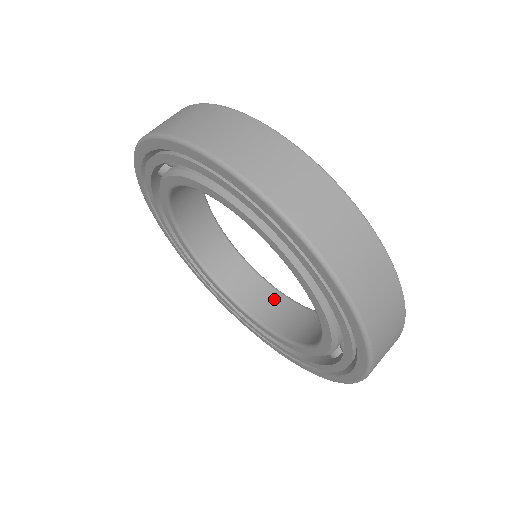
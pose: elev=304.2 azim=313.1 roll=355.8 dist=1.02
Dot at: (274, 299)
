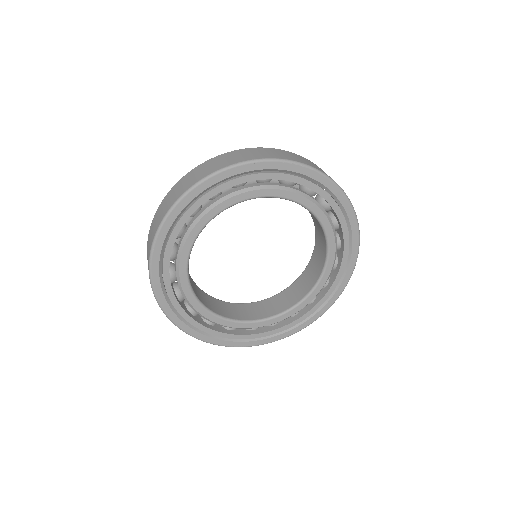
Dot at: (257, 306)
